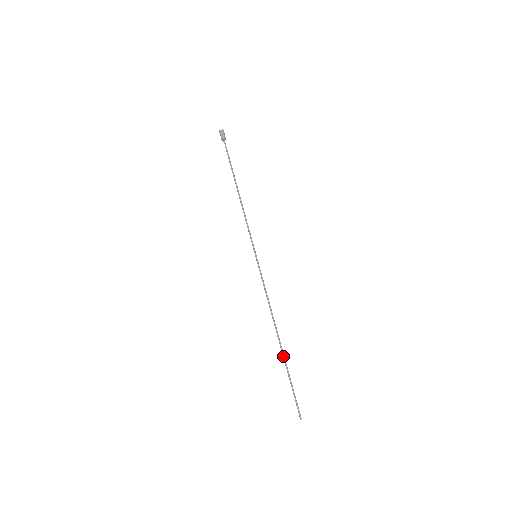
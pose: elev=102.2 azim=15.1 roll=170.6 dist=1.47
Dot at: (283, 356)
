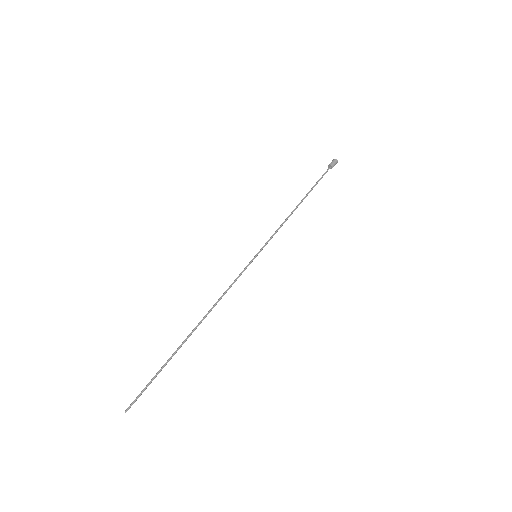
Dot at: (180, 346)
